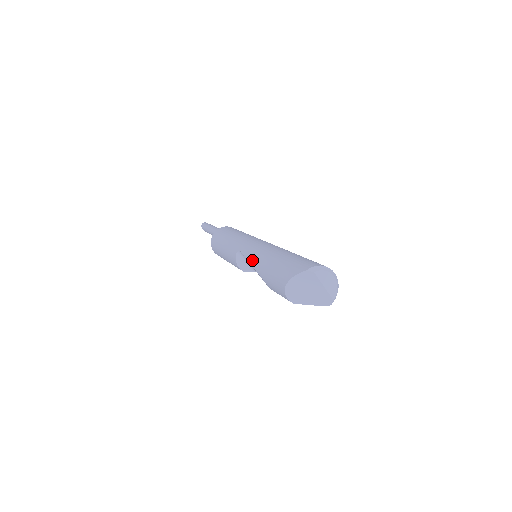
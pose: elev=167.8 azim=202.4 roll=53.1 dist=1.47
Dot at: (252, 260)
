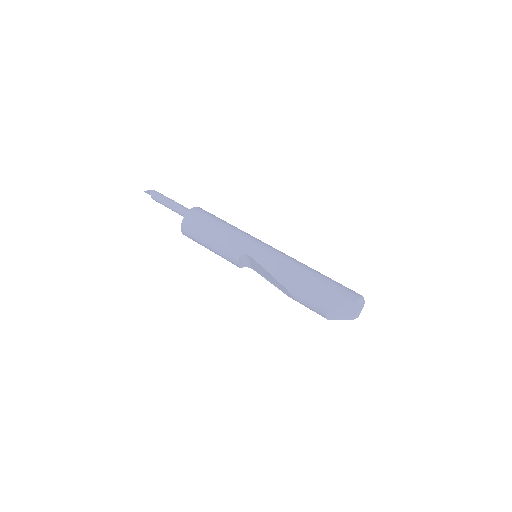
Dot at: (274, 272)
